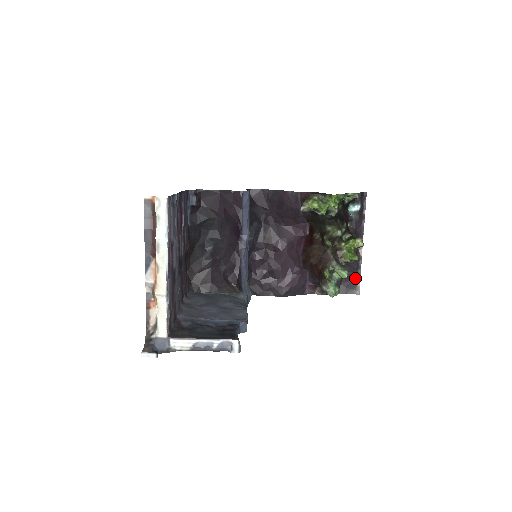
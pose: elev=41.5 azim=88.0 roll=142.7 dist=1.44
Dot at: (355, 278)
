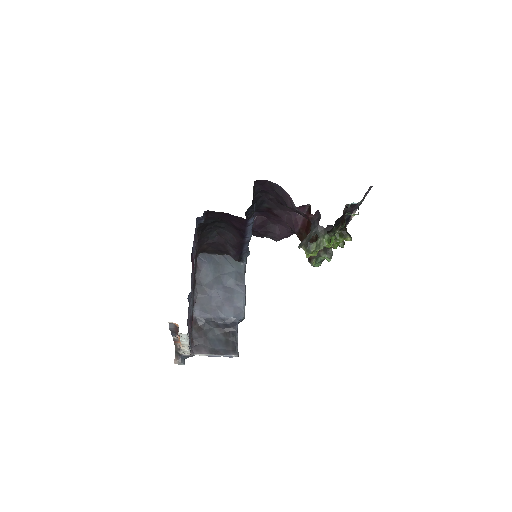
Dot at: occluded
